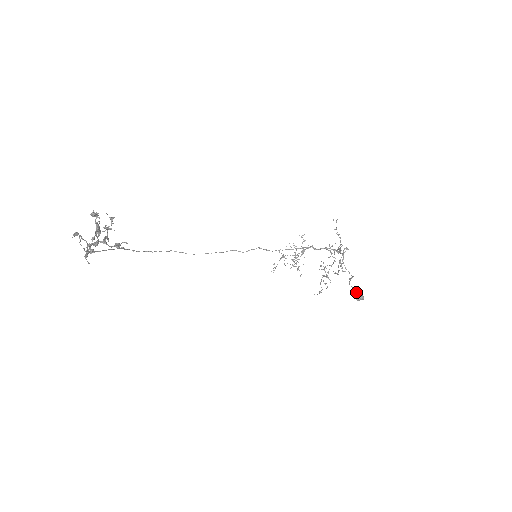
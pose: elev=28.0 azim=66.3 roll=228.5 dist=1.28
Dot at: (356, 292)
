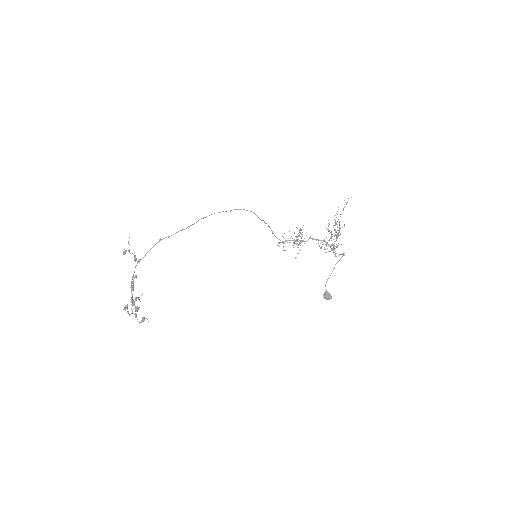
Dot at: (326, 295)
